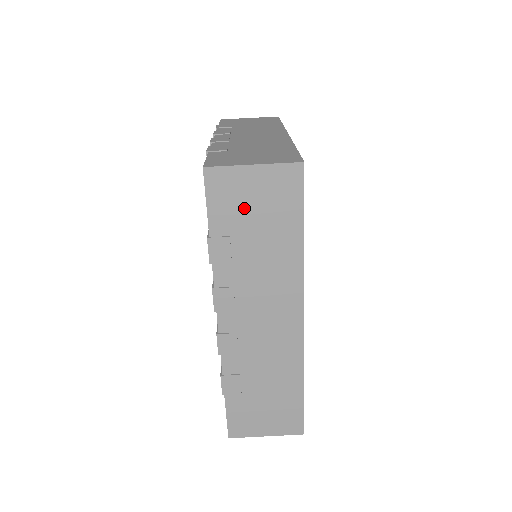
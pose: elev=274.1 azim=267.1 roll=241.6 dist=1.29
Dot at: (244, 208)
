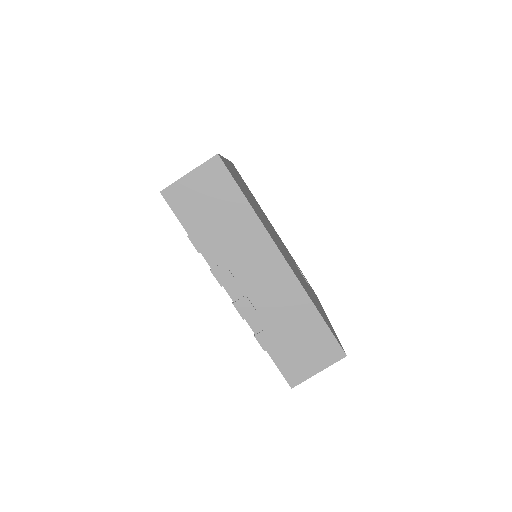
Dot at: (199, 204)
